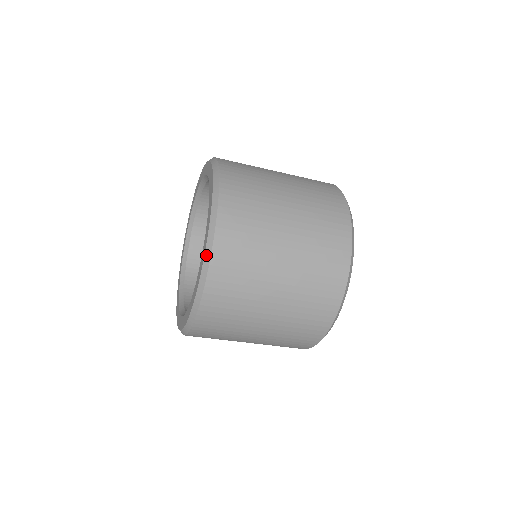
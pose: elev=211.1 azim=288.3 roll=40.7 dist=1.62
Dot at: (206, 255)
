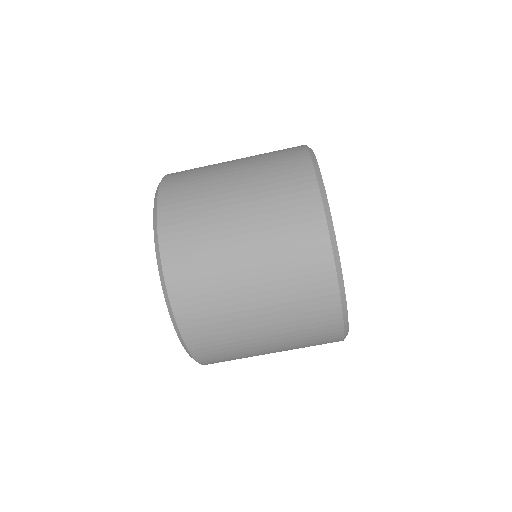
Dot at: occluded
